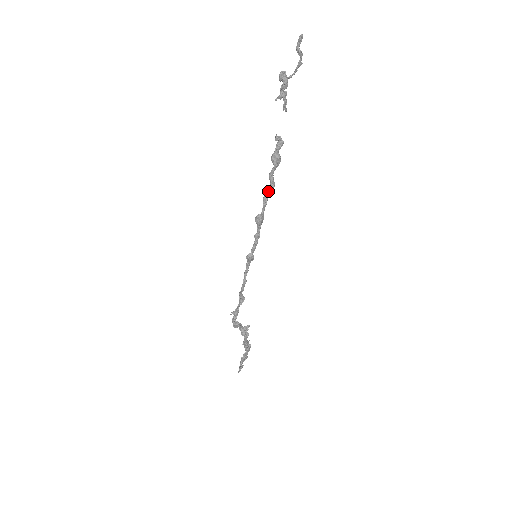
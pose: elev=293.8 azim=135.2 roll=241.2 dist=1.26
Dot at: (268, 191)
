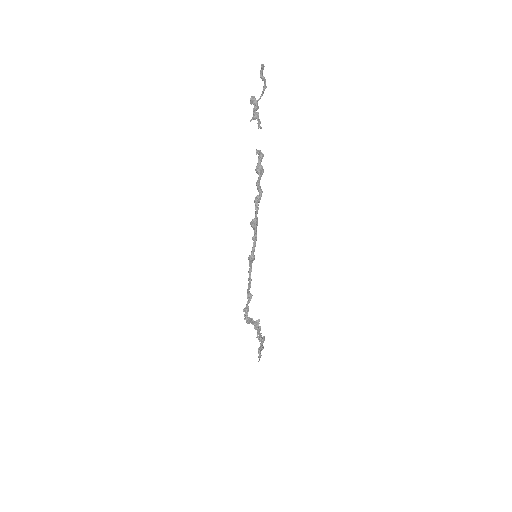
Dot at: (258, 198)
